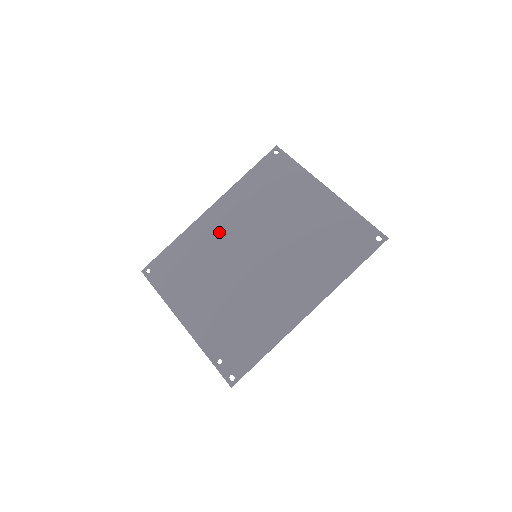
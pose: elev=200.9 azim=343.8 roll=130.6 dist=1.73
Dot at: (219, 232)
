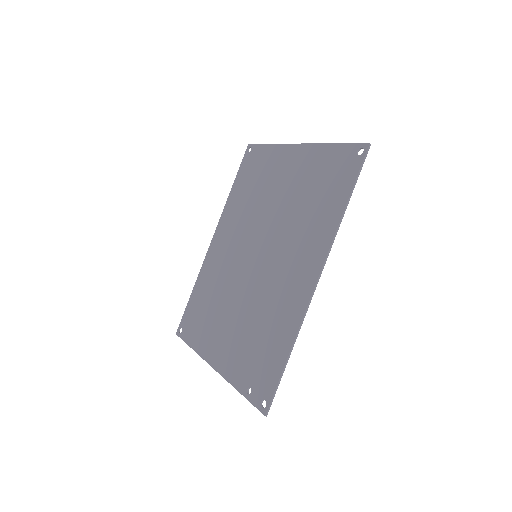
Dot at: (223, 255)
